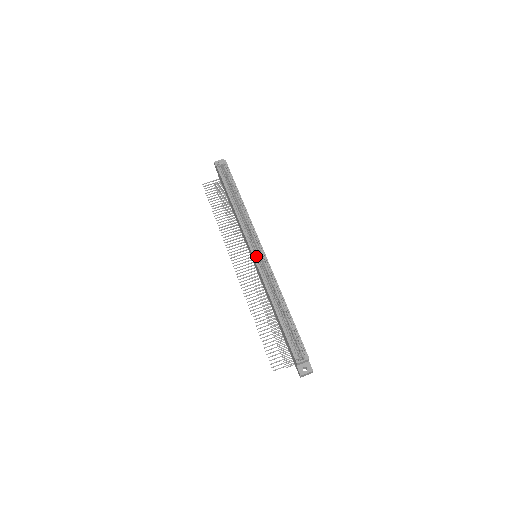
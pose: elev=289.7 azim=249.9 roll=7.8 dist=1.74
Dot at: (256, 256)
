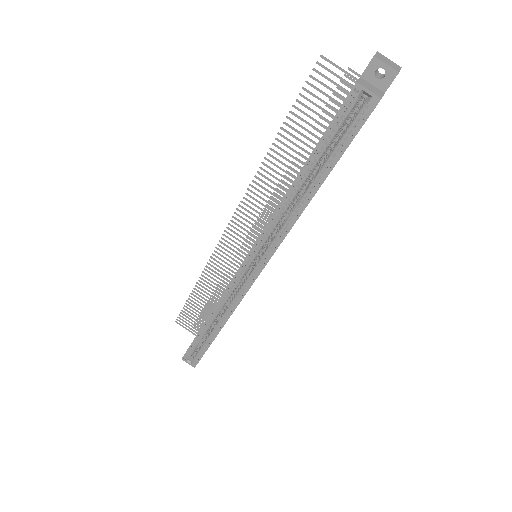
Dot at: (243, 271)
